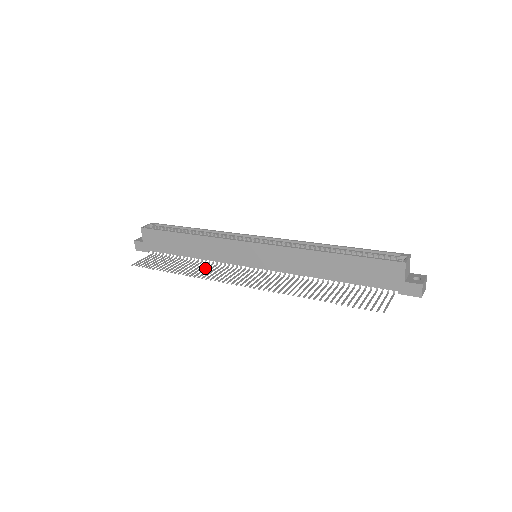
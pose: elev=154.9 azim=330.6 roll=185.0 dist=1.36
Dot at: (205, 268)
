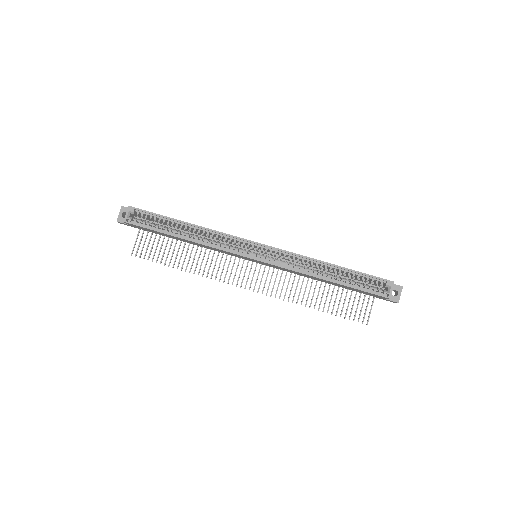
Dot at: (207, 259)
